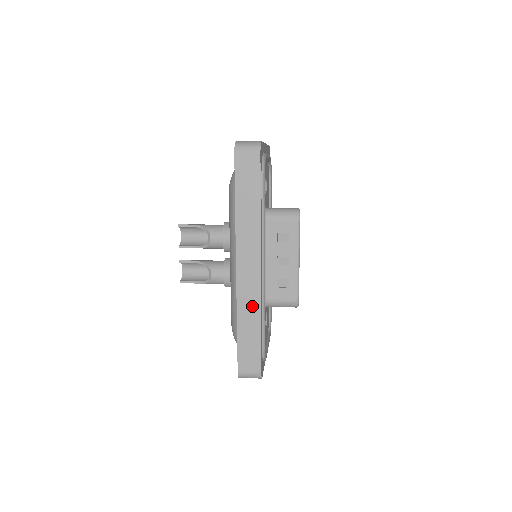
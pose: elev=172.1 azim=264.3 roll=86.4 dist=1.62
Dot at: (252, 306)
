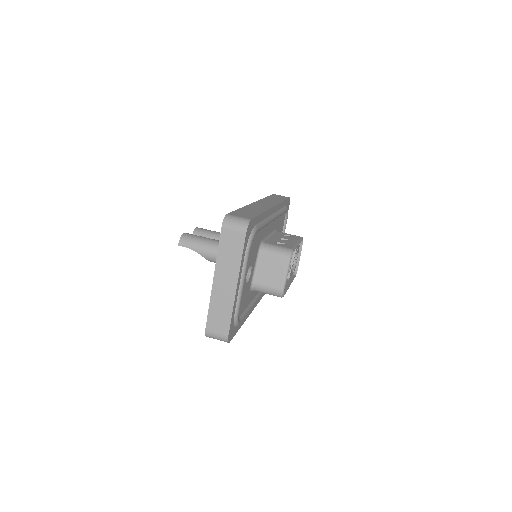
Dot at: occluded
